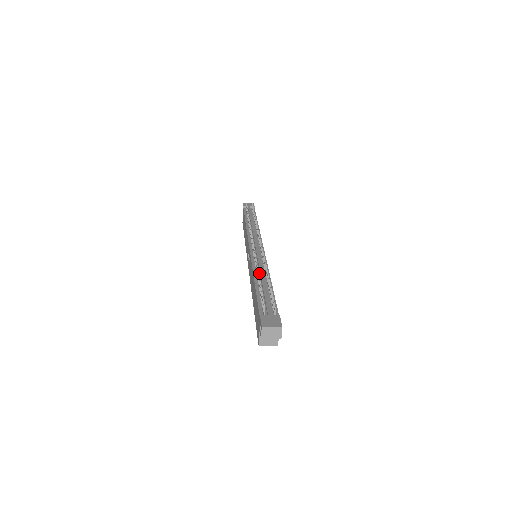
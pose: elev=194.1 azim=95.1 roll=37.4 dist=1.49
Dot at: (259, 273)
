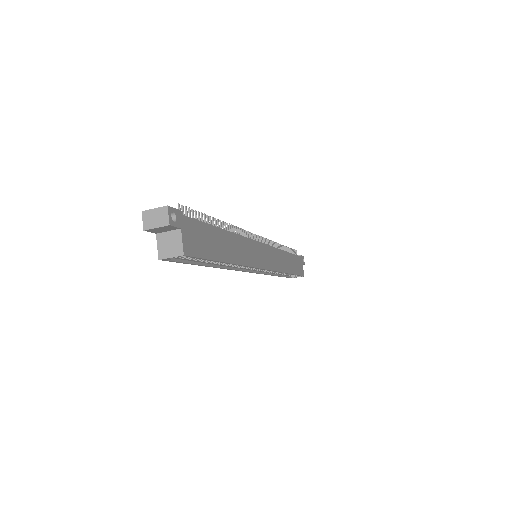
Dot at: occluded
